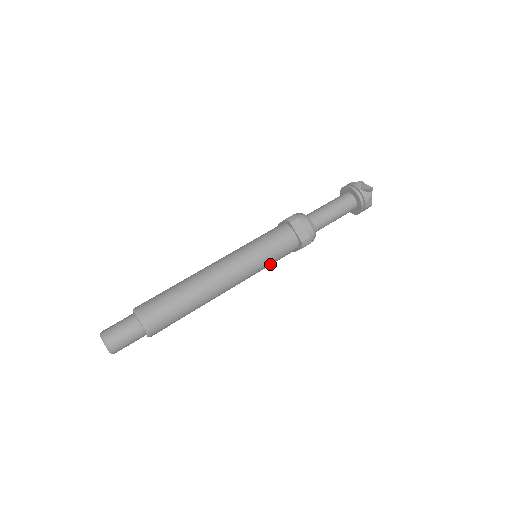
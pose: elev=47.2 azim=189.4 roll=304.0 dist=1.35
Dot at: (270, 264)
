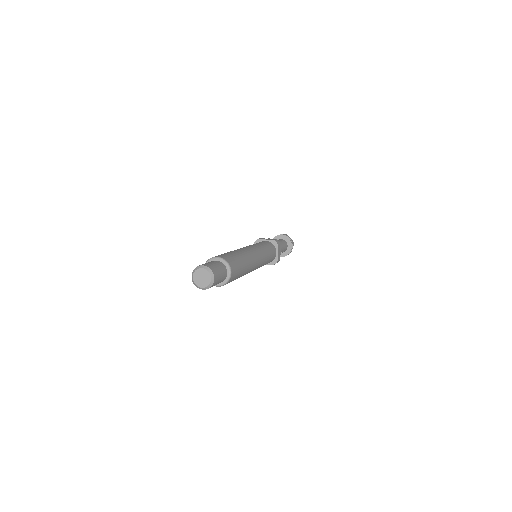
Dot at: (268, 253)
